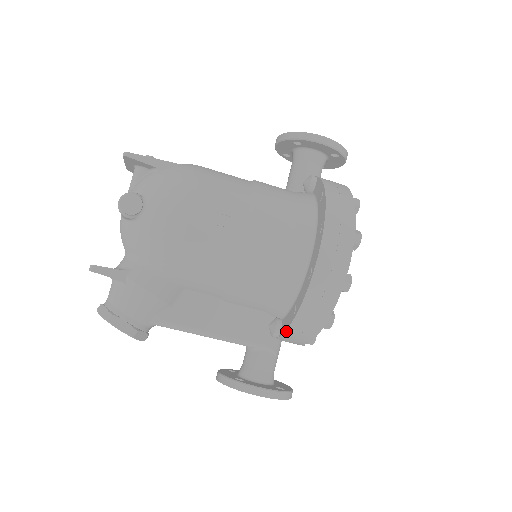
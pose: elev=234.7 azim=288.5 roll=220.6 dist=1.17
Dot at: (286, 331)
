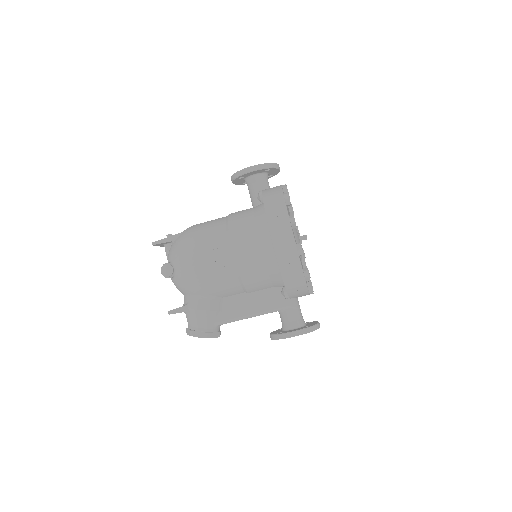
Dot at: (288, 293)
